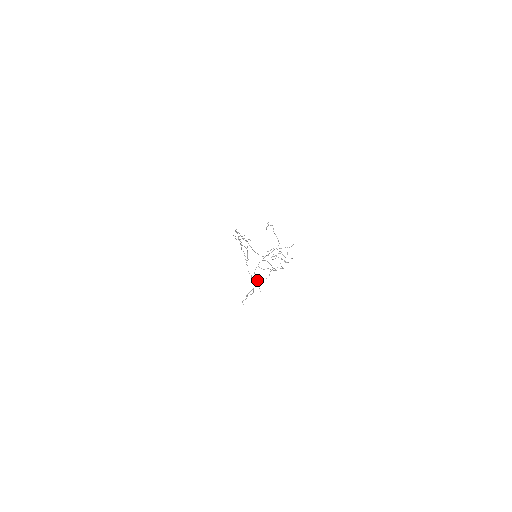
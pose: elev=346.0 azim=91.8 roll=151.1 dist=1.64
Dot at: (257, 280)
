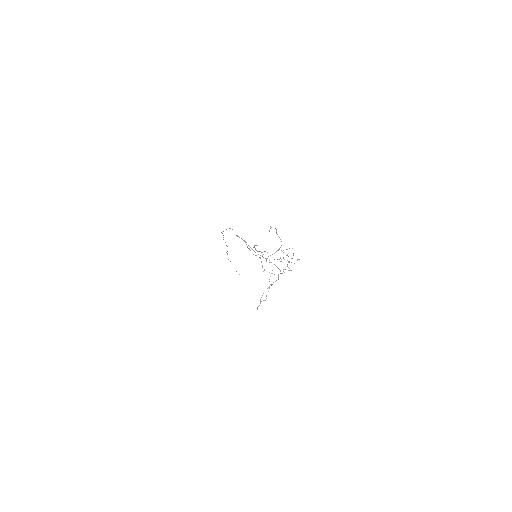
Dot at: occluded
